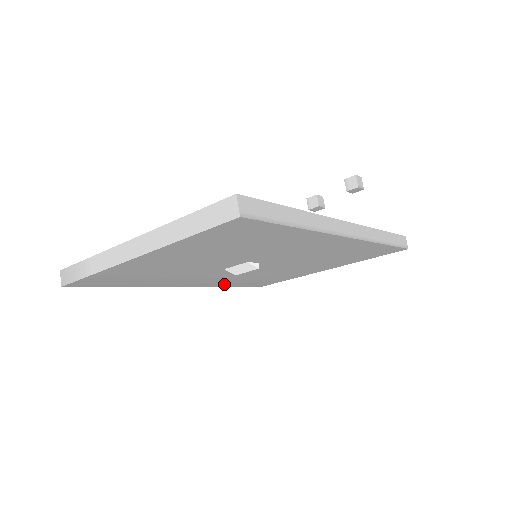
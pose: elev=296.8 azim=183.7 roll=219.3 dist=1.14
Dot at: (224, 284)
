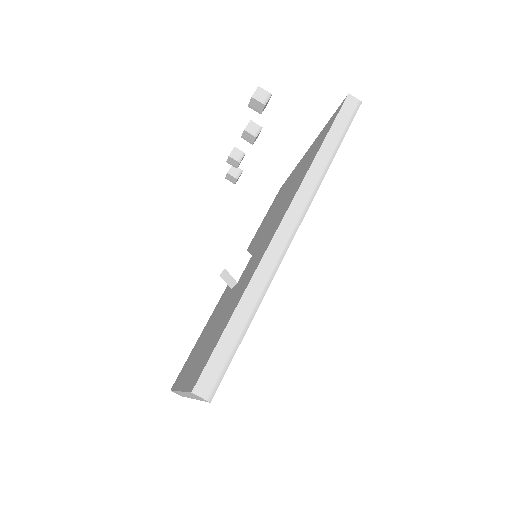
Dot at: occluded
